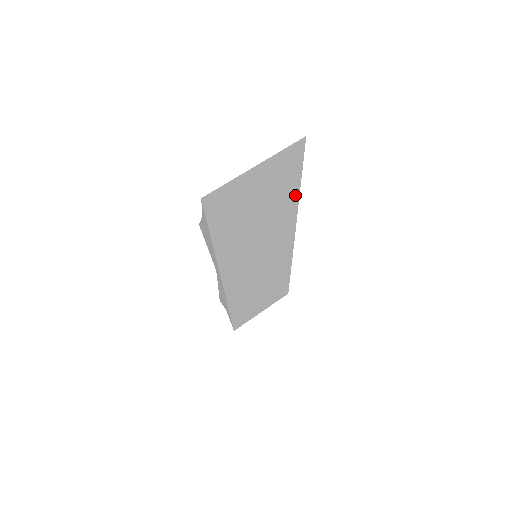
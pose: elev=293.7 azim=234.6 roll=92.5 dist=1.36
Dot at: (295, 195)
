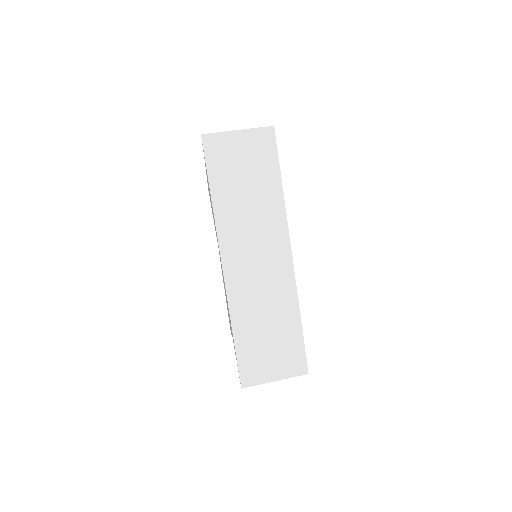
Dot at: (279, 186)
